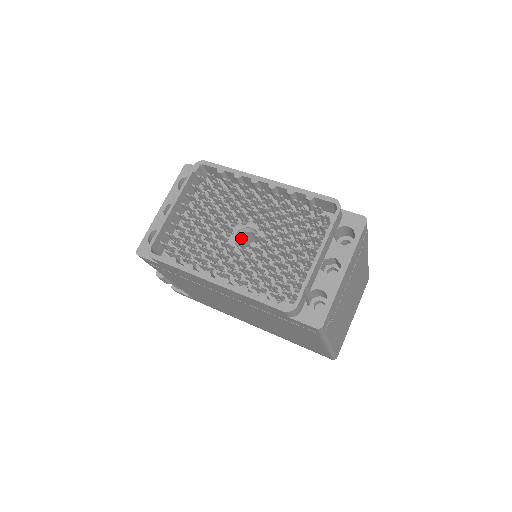
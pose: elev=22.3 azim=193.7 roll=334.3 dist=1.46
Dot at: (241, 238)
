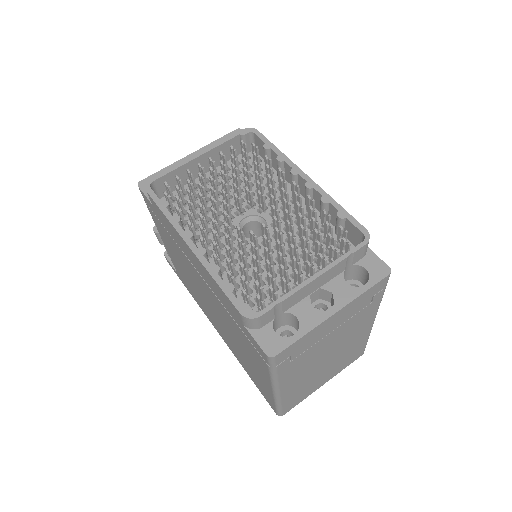
Dot at: (249, 225)
